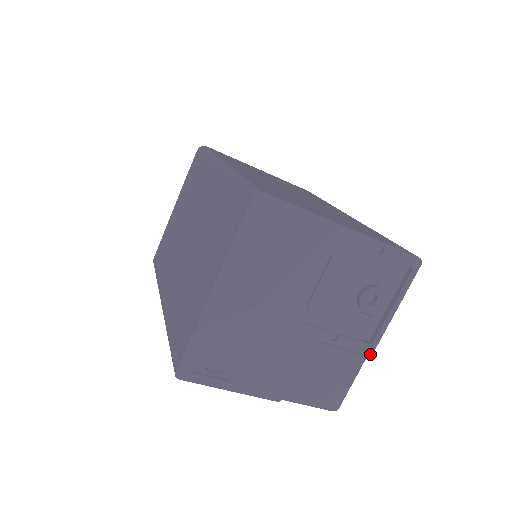
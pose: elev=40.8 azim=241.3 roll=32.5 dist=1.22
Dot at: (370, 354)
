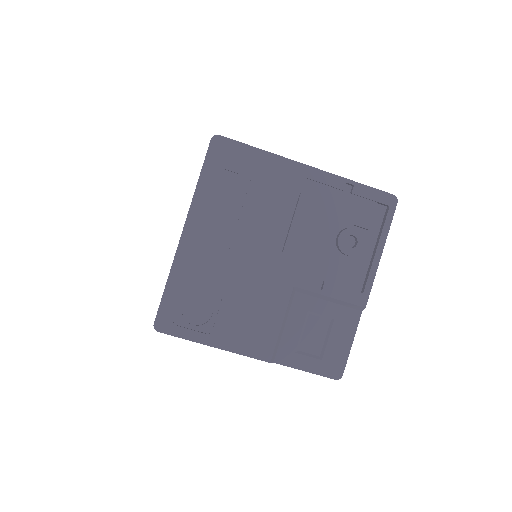
Dot at: (363, 305)
